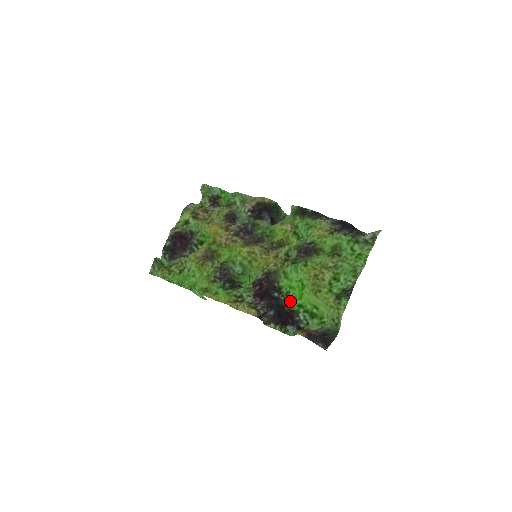
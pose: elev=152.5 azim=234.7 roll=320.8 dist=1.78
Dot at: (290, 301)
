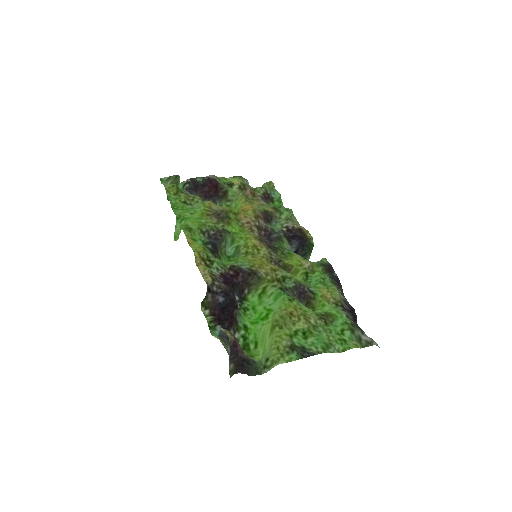
Dot at: (242, 315)
